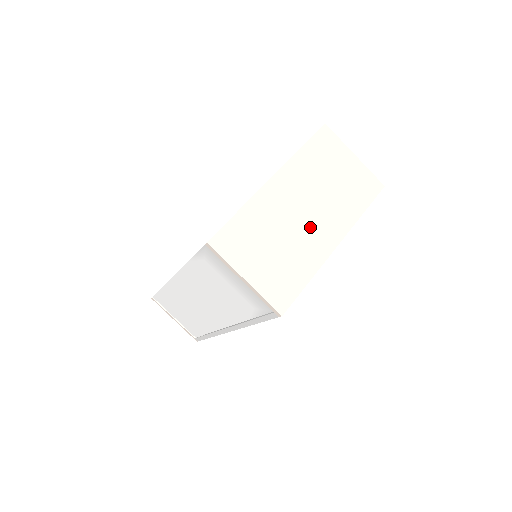
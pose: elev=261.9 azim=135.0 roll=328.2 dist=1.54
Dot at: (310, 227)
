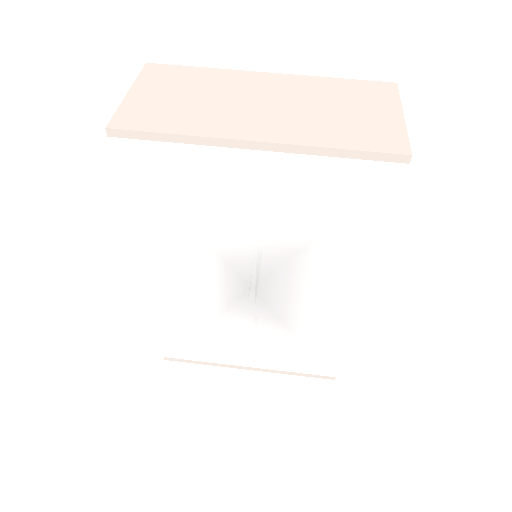
Dot at: (248, 113)
